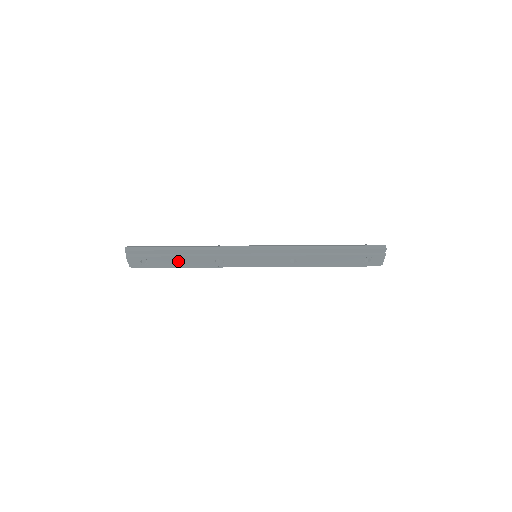
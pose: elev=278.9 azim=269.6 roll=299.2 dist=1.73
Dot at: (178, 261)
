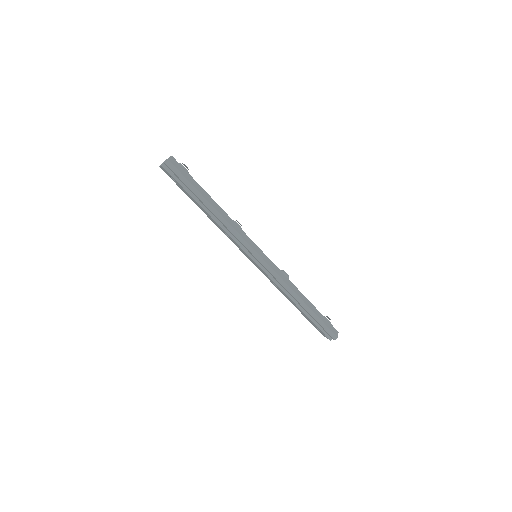
Dot at: occluded
